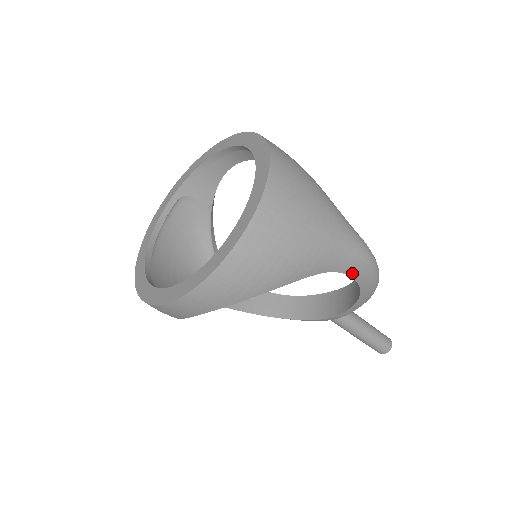
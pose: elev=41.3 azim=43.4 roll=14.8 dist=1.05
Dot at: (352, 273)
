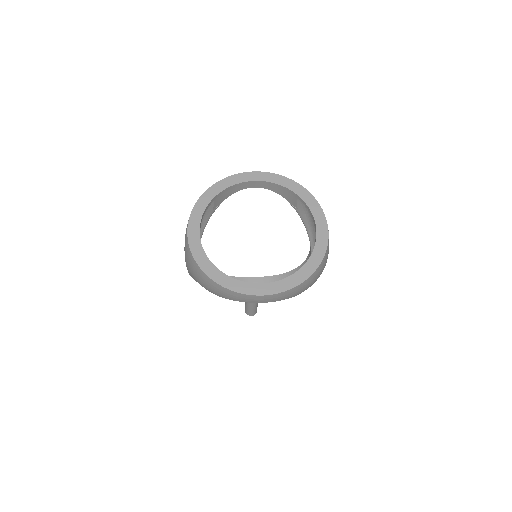
Dot at: occluded
